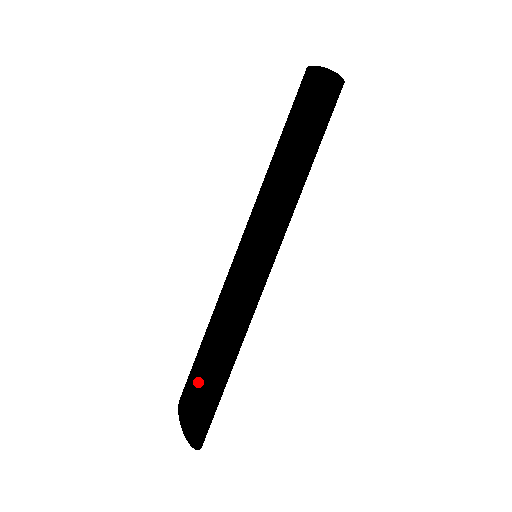
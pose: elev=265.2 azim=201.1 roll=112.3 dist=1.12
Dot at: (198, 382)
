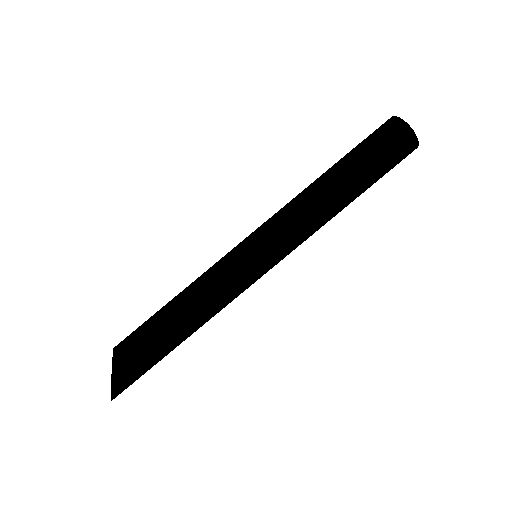
Dot at: (150, 352)
